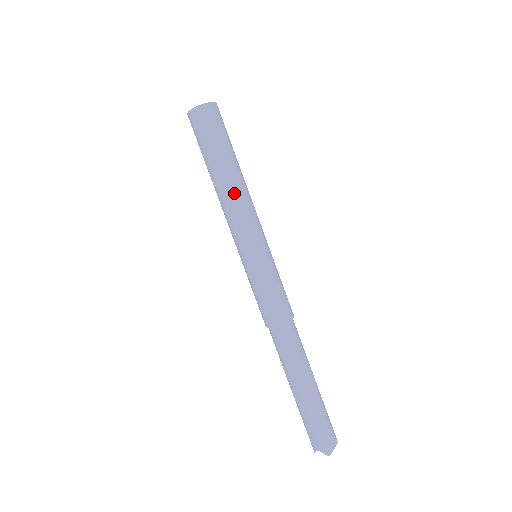
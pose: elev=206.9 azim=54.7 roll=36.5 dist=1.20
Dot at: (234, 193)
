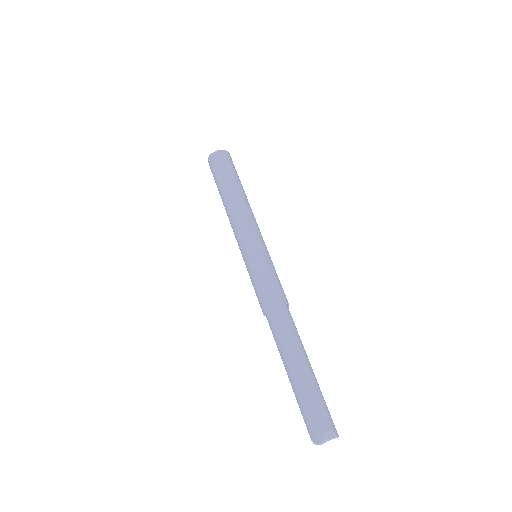
Dot at: (231, 209)
